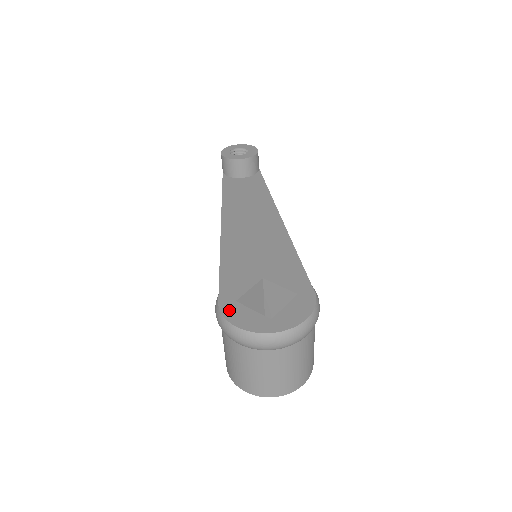
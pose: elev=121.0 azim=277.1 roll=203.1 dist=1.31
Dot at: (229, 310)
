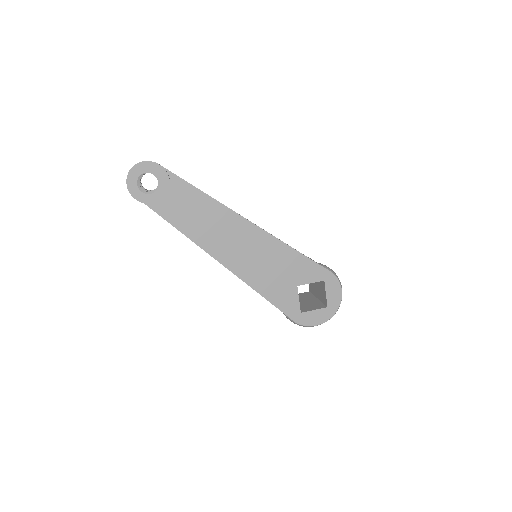
Dot at: (304, 321)
